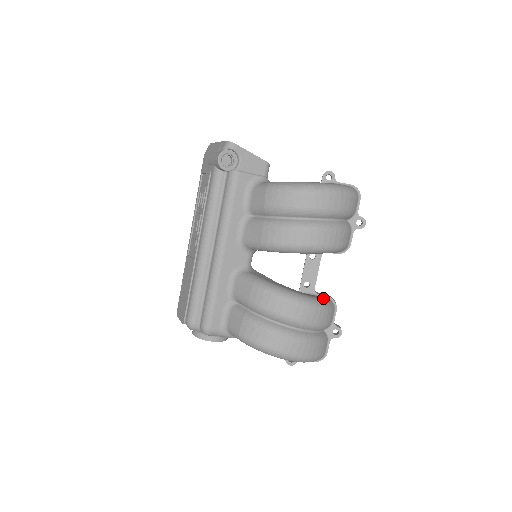
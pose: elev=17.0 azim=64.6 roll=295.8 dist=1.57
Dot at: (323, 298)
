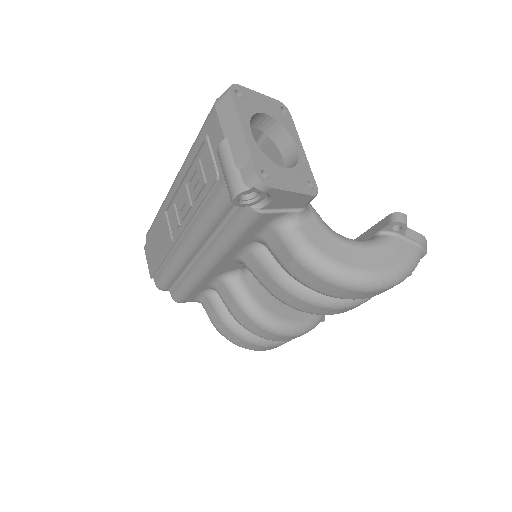
Dot at: occluded
